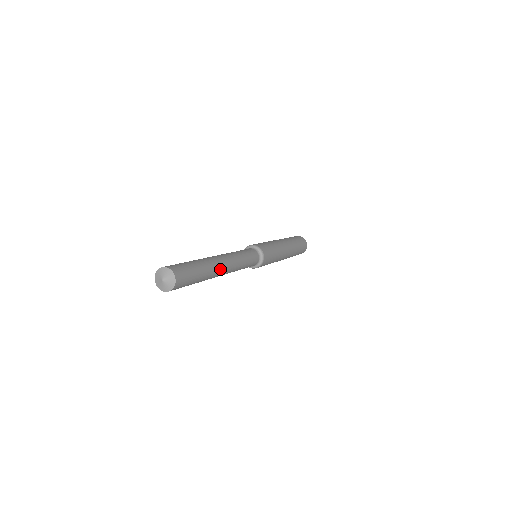
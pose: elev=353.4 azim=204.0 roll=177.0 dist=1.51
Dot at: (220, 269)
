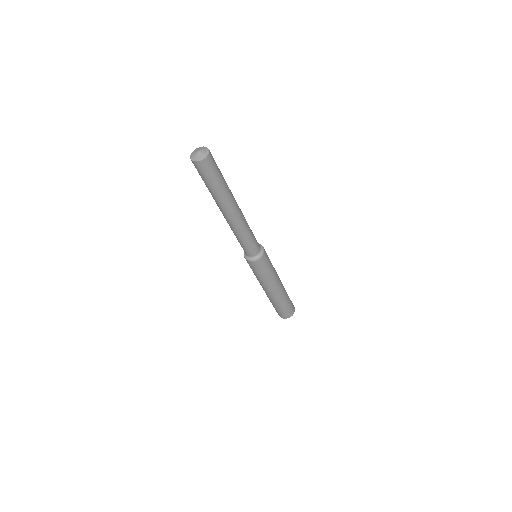
Dot at: (231, 208)
